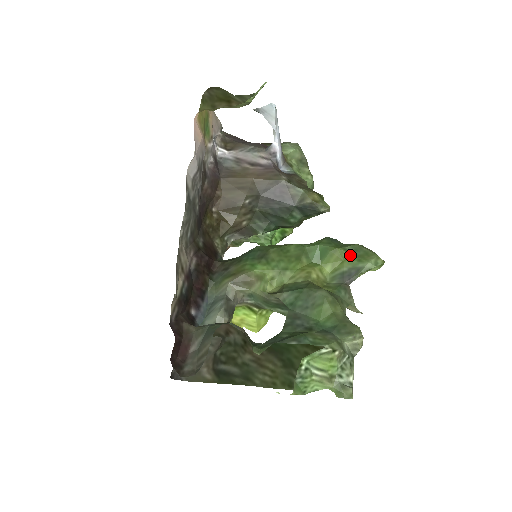
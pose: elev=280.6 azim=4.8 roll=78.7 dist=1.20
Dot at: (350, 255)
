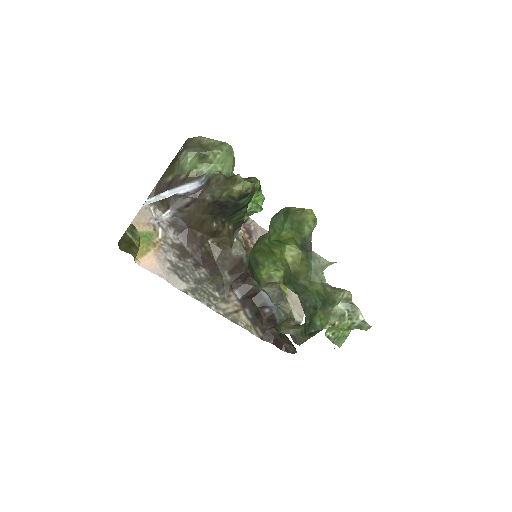
Dot at: (292, 231)
